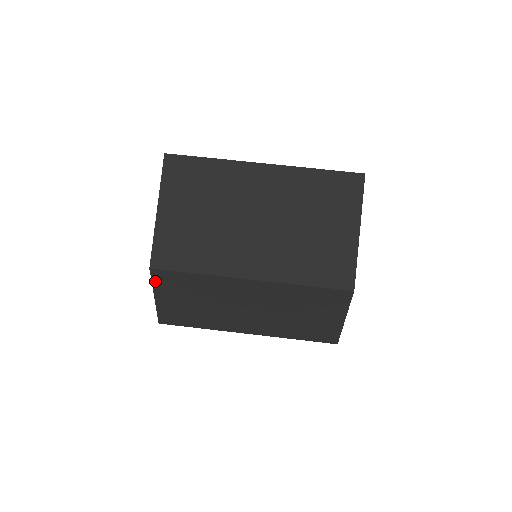
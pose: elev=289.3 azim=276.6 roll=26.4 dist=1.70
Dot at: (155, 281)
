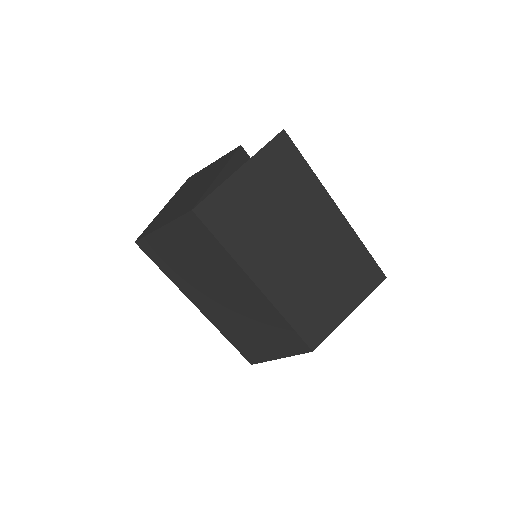
Dot at: (181, 220)
